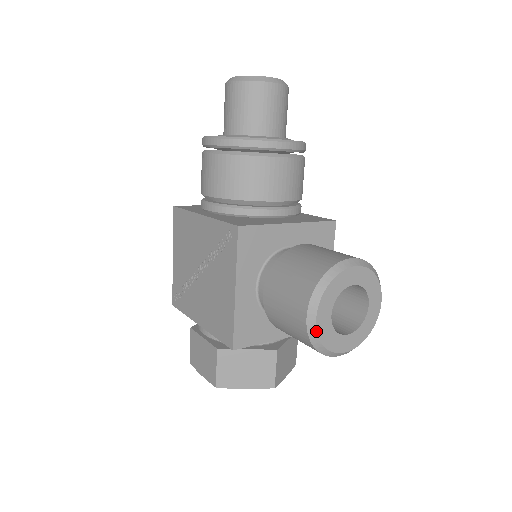
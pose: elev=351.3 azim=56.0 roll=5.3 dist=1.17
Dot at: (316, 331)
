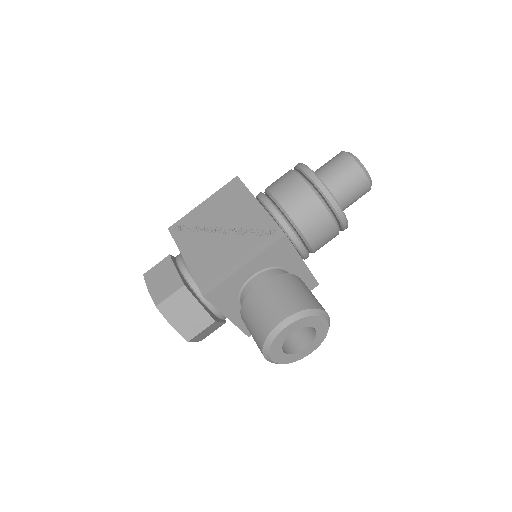
Dot at: (278, 333)
